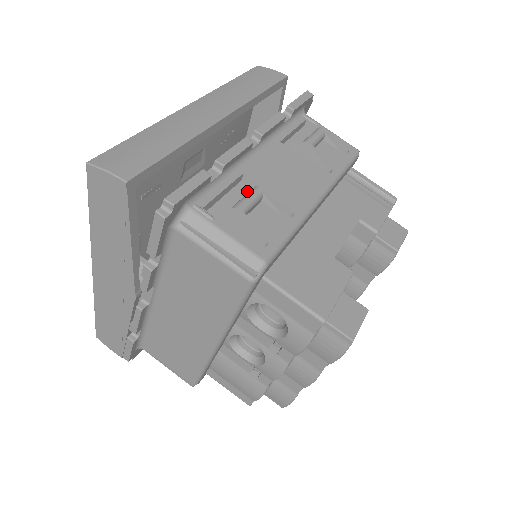
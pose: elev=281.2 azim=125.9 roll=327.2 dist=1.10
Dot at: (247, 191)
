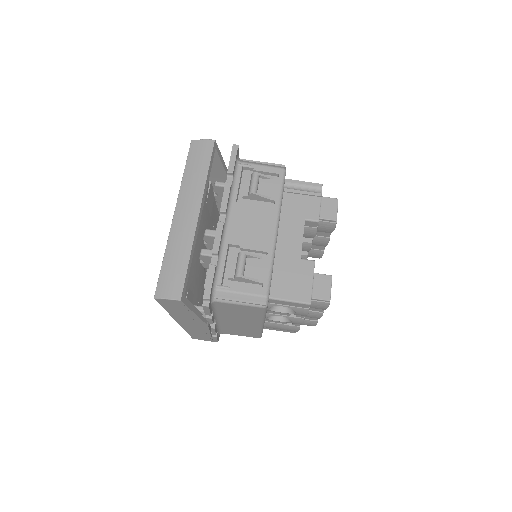
Dot at: (236, 256)
